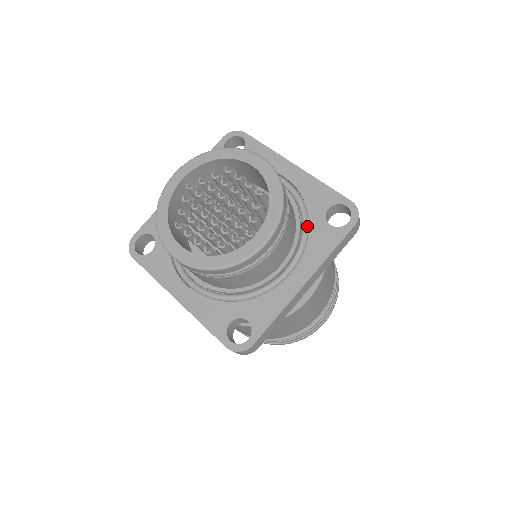
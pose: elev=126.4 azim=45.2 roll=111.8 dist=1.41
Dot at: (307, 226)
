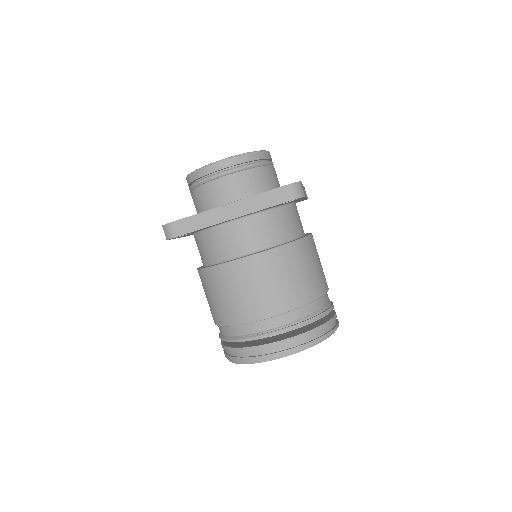
Dot at: occluded
